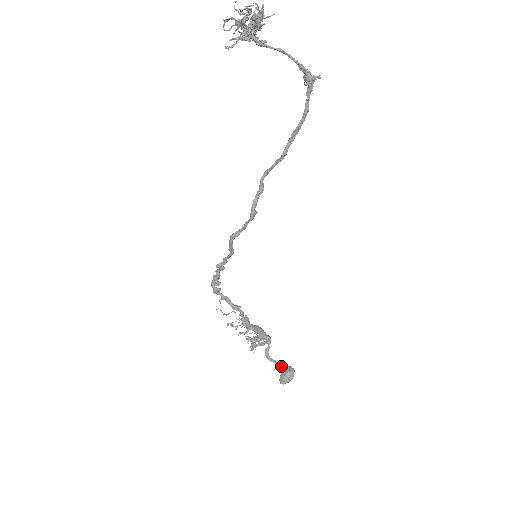
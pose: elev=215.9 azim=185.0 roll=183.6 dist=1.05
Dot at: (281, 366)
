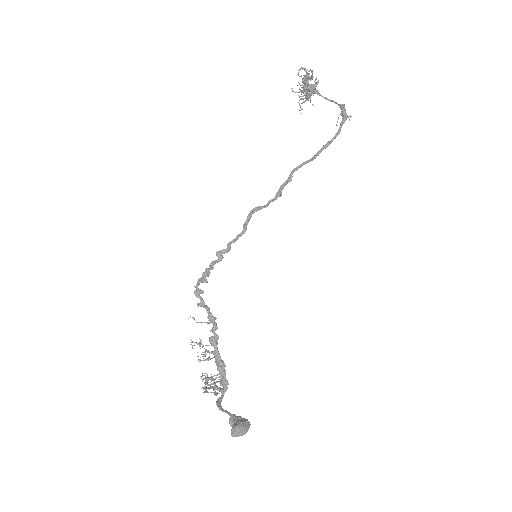
Dot at: (235, 416)
